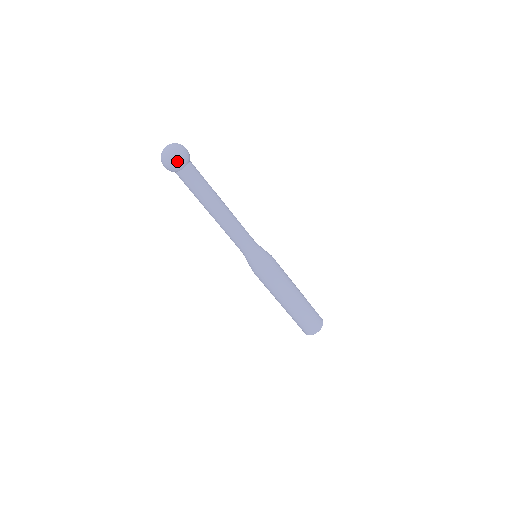
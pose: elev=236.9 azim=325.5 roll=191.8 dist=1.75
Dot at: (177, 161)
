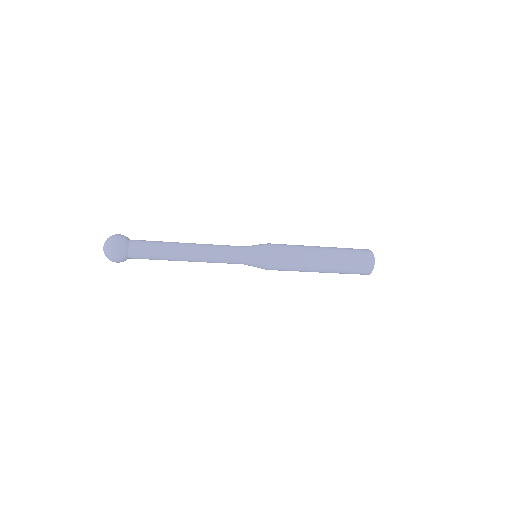
Dot at: (117, 261)
